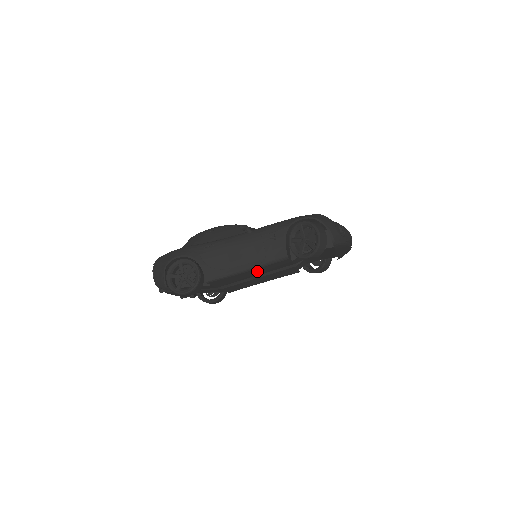
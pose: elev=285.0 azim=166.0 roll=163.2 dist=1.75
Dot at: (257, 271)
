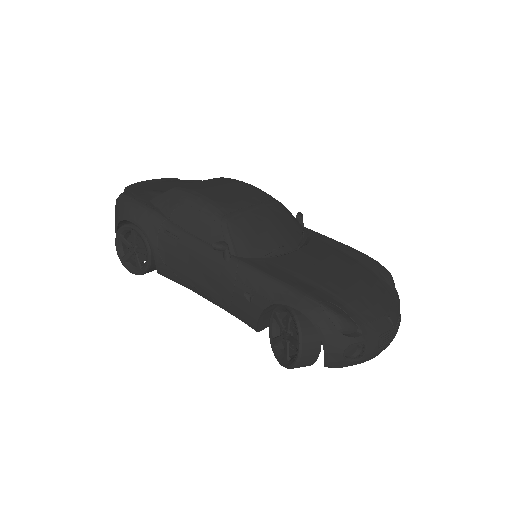
Dot at: occluded
